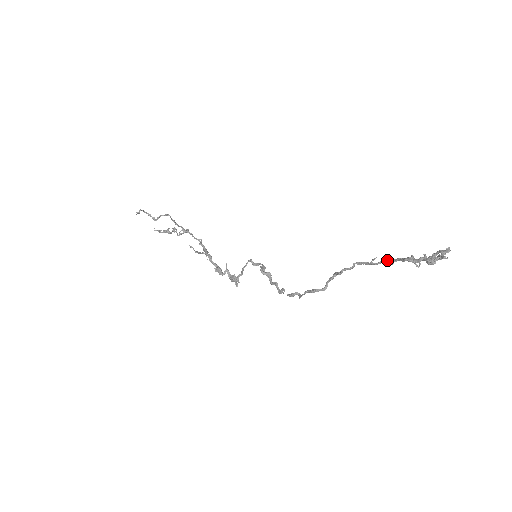
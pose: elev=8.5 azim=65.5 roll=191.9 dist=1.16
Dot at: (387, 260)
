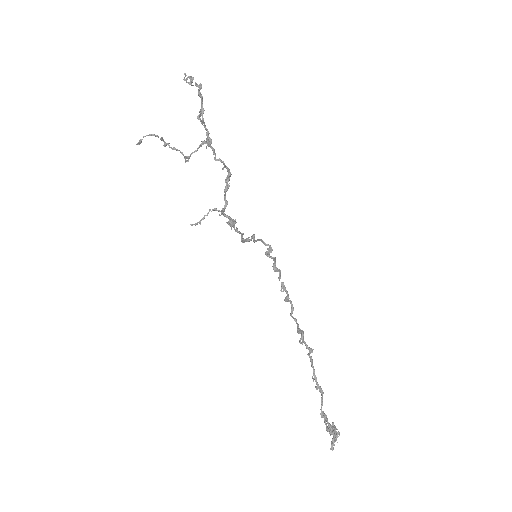
Dot at: occluded
